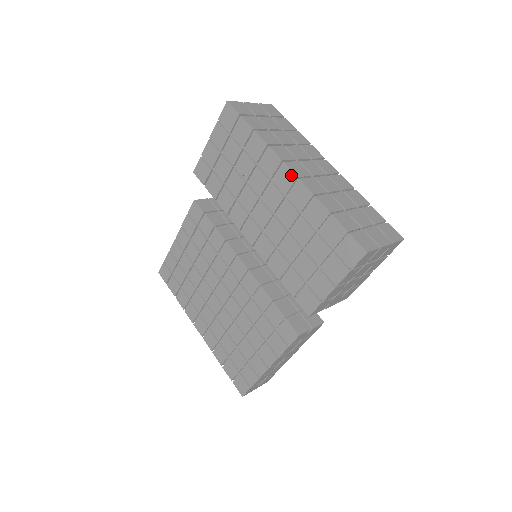
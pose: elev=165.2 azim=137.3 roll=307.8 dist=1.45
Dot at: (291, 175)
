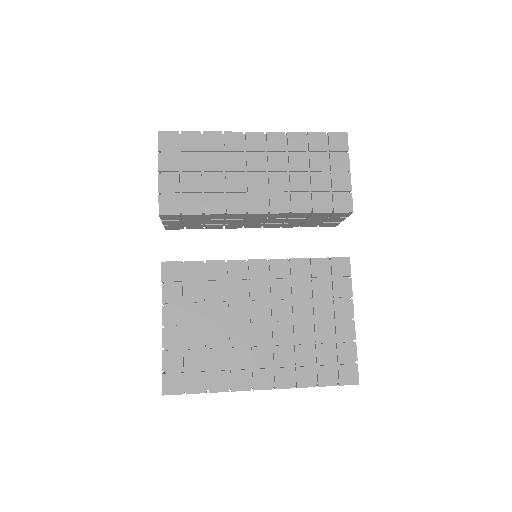
Dot at: (258, 134)
